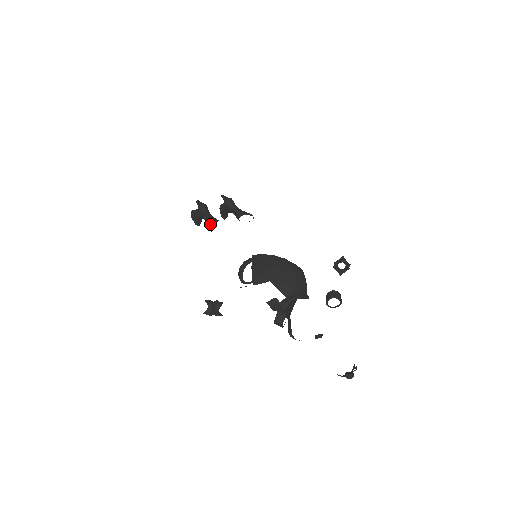
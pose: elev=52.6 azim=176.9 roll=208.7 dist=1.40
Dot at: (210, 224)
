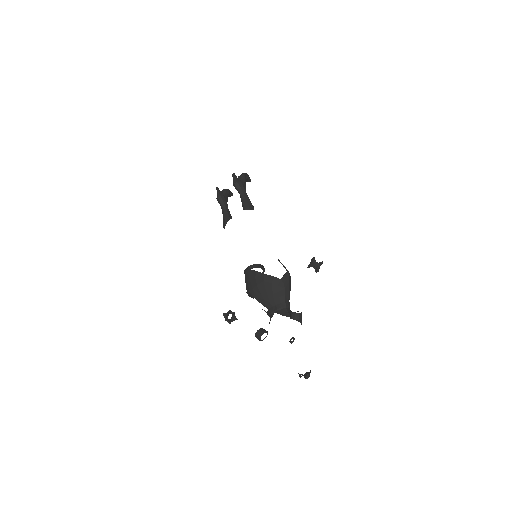
Dot at: (223, 225)
